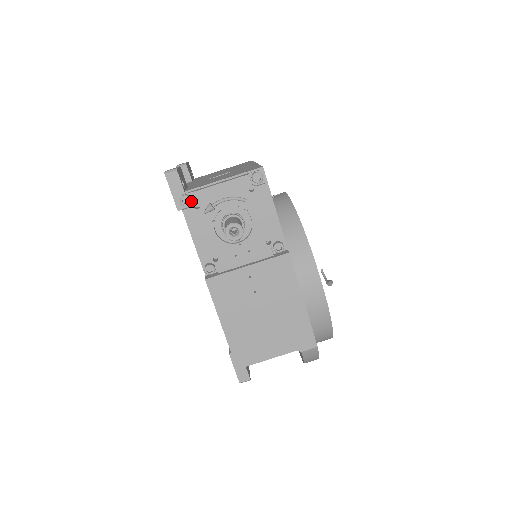
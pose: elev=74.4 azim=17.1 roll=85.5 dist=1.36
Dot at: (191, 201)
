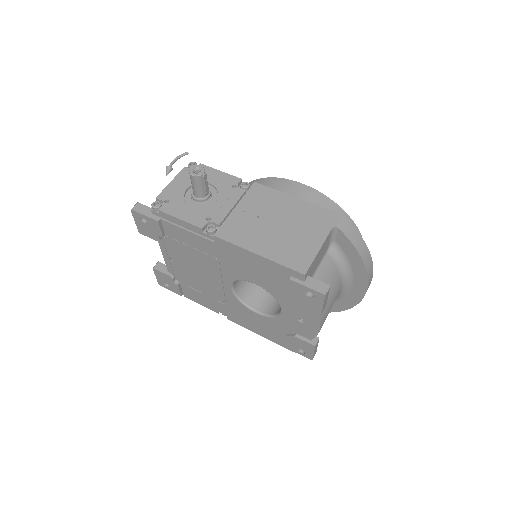
Dot at: occluded
